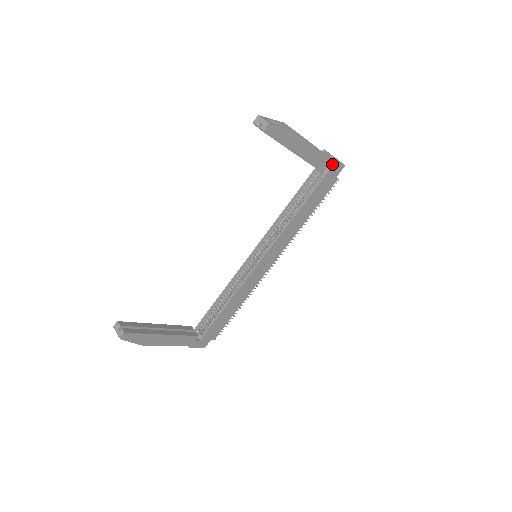
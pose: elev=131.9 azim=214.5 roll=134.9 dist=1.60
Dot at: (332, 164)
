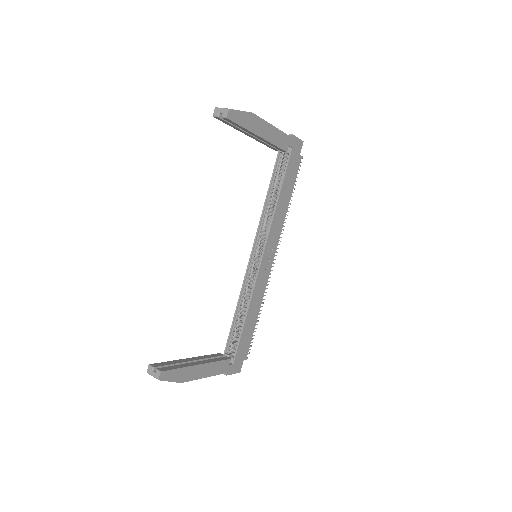
Dot at: (292, 142)
